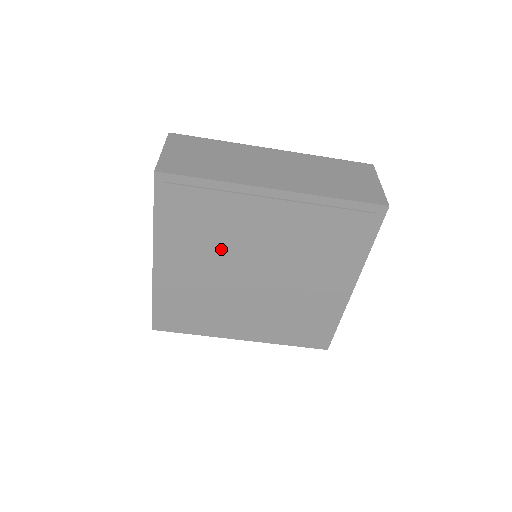
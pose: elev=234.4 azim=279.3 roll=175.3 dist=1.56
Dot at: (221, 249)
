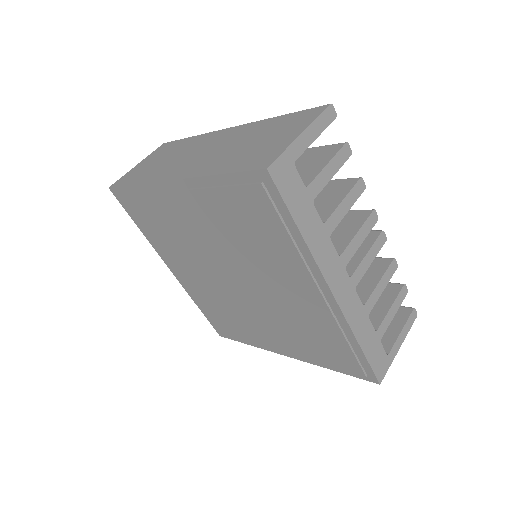
Dot at: (190, 252)
